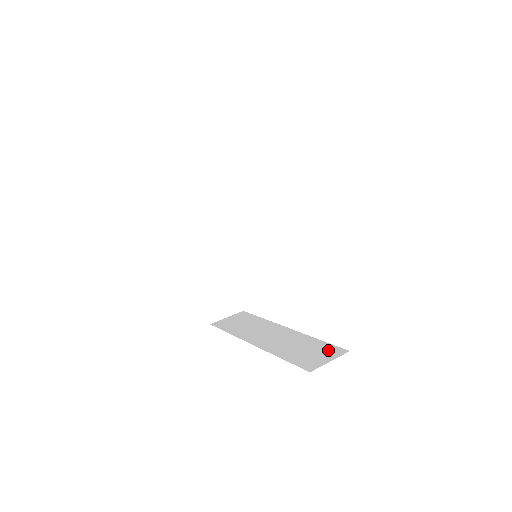
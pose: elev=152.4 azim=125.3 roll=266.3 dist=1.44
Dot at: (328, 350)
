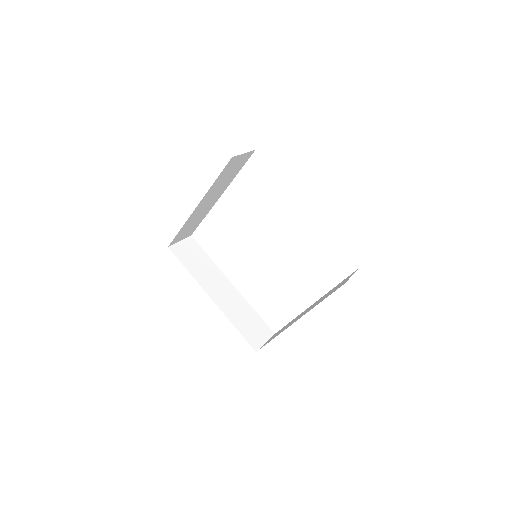
Dot at: (263, 328)
